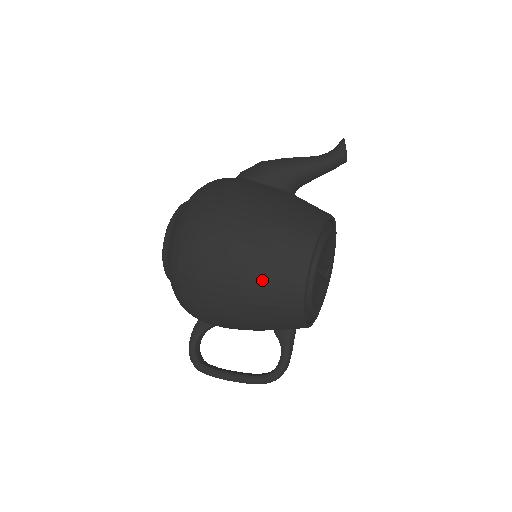
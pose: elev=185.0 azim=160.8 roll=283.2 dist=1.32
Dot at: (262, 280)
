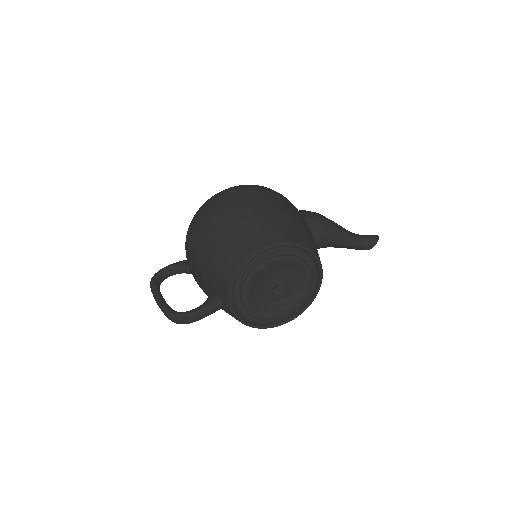
Dot at: (235, 232)
